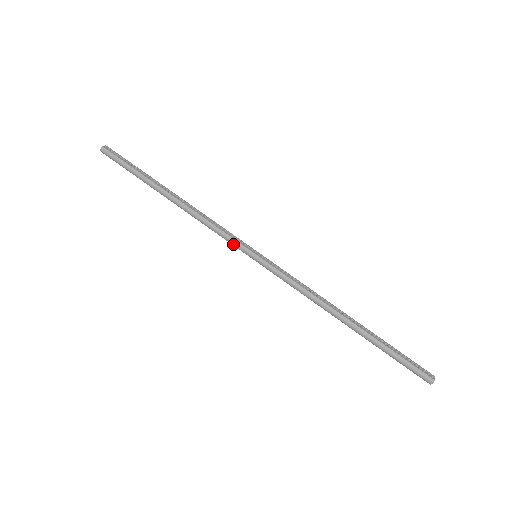
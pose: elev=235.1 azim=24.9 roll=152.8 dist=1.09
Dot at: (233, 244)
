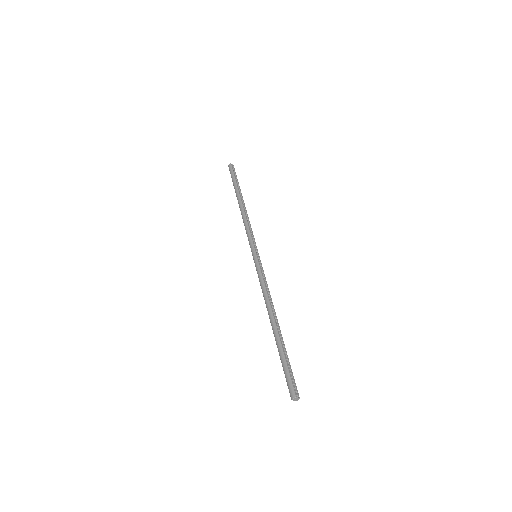
Dot at: (249, 242)
